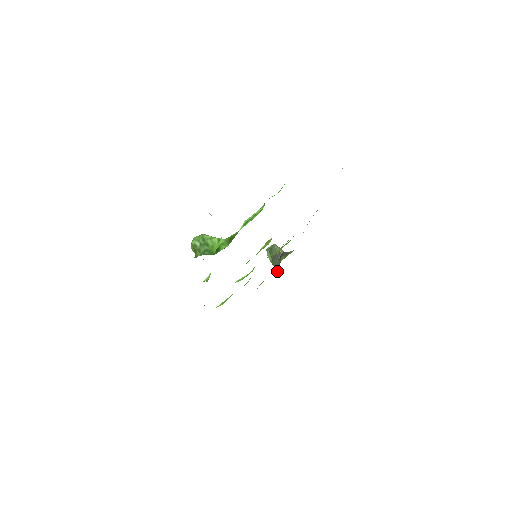
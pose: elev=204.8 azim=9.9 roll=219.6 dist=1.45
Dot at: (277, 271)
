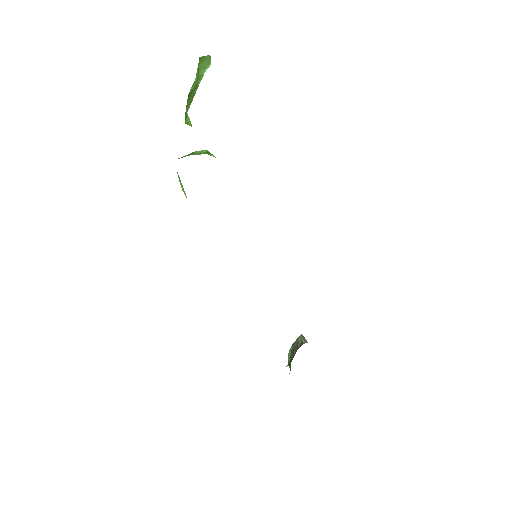
Dot at: (289, 364)
